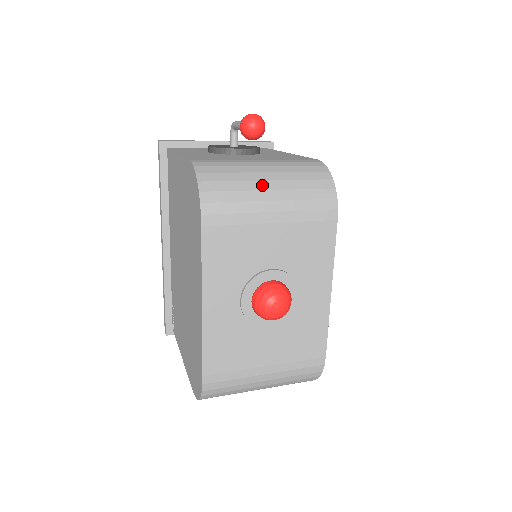
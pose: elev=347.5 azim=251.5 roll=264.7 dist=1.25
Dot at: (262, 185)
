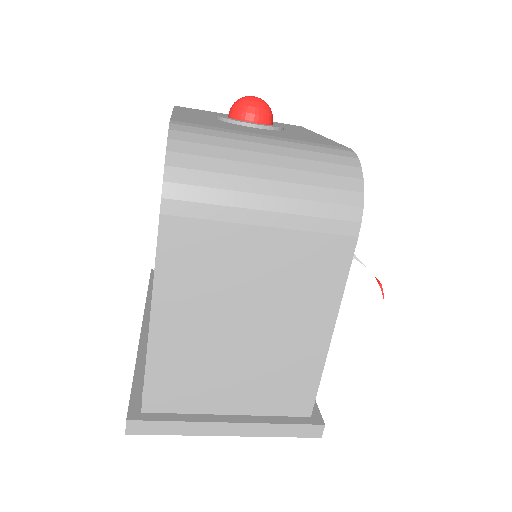
Dot at: occluded
